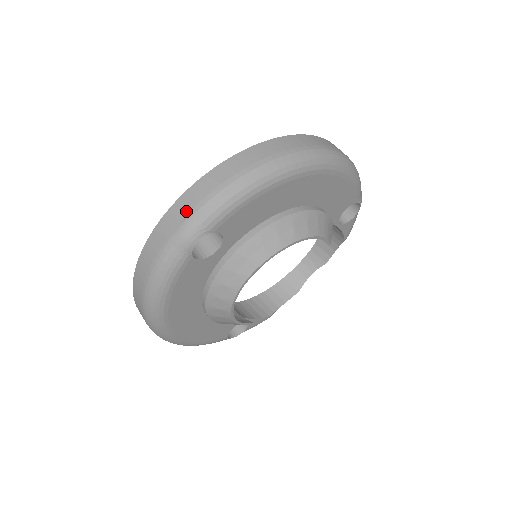
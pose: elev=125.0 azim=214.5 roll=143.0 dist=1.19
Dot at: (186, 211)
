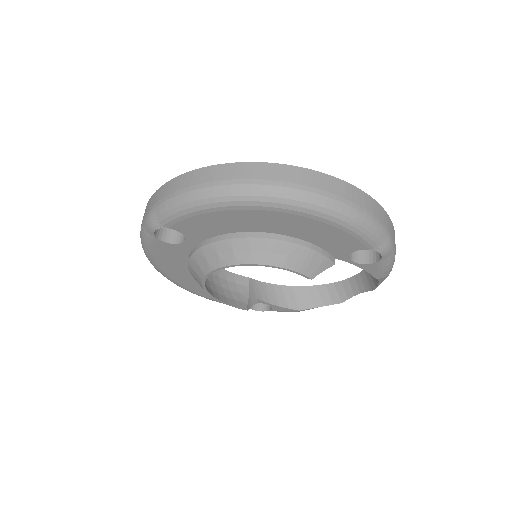
Dot at: (154, 202)
